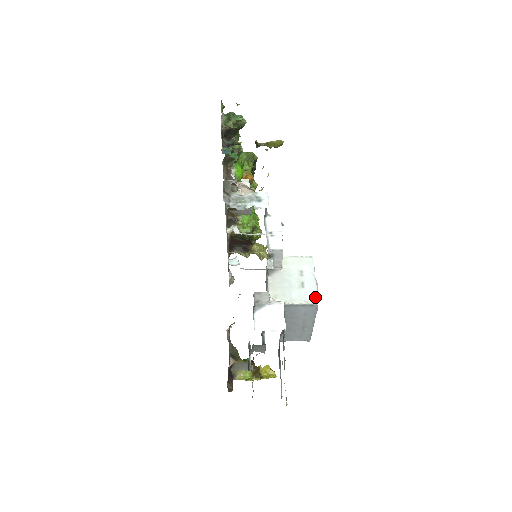
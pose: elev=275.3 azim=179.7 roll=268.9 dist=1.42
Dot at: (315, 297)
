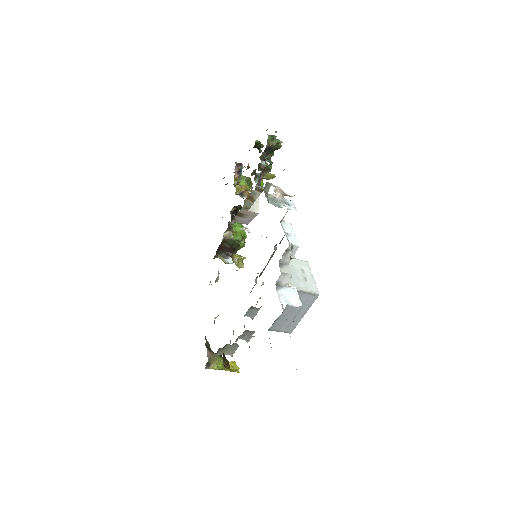
Dot at: (316, 289)
